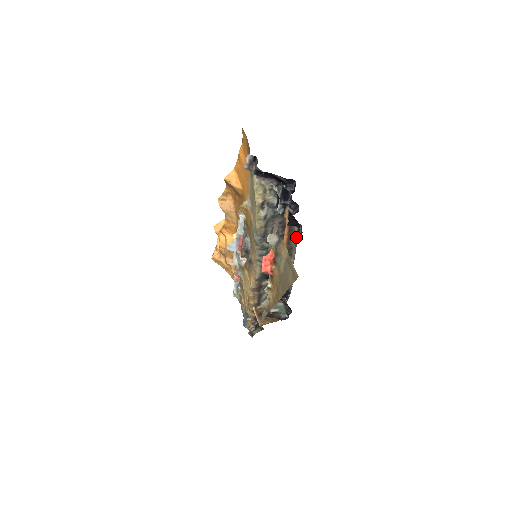
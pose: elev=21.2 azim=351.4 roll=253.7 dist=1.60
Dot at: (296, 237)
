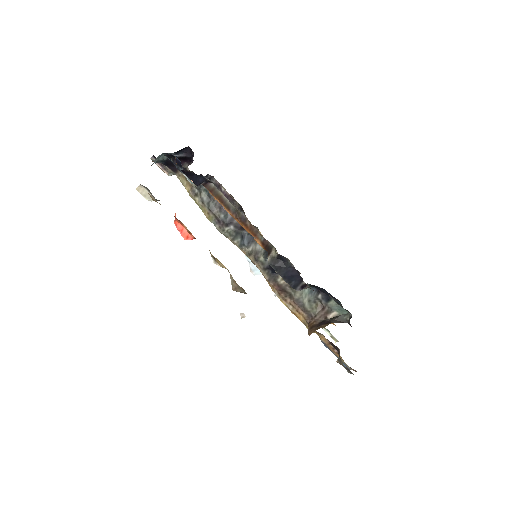
Dot at: (222, 194)
